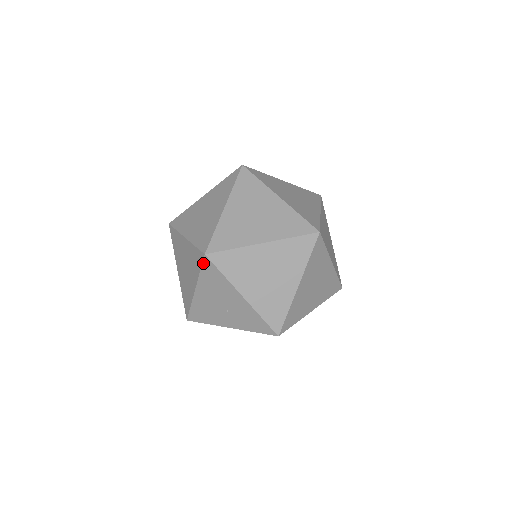
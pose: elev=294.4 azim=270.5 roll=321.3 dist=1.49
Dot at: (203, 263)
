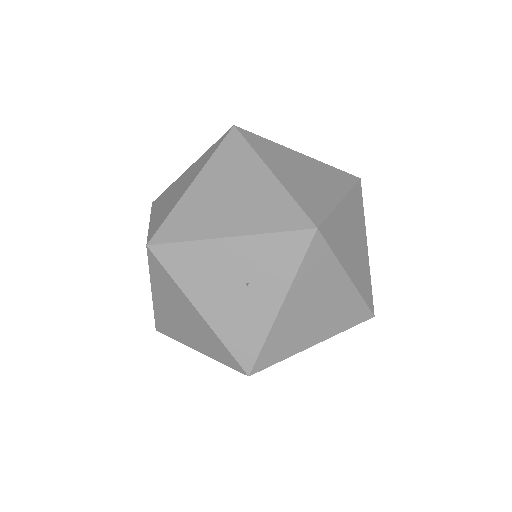
Dot at: (158, 260)
